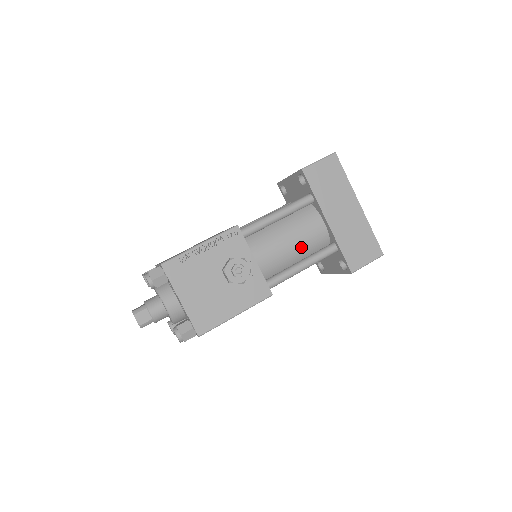
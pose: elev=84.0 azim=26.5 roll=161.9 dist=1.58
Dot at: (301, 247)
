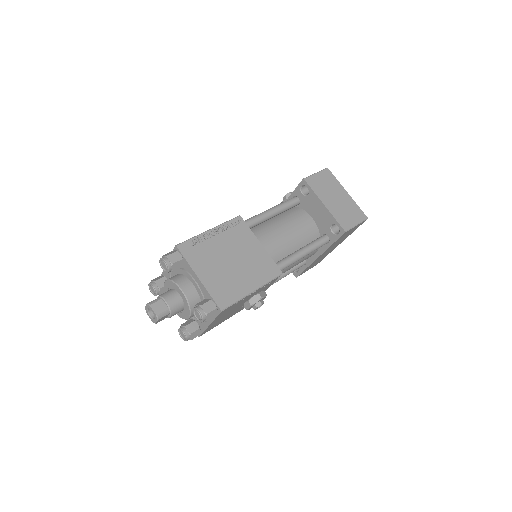
Dot at: occluded
